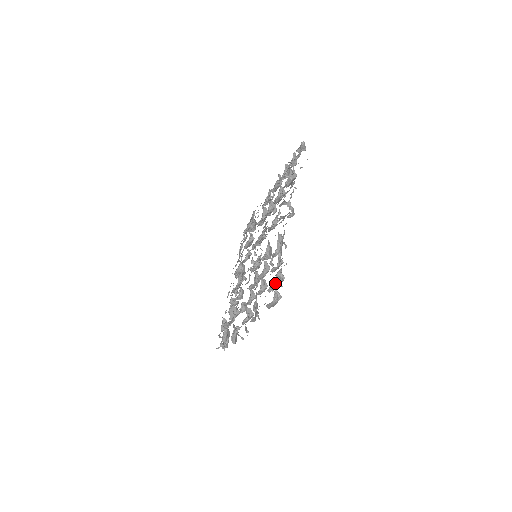
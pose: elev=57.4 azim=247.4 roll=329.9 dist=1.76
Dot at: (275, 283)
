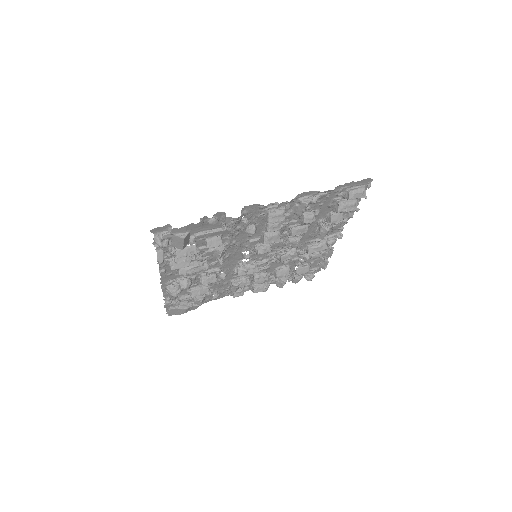
Dot at: occluded
